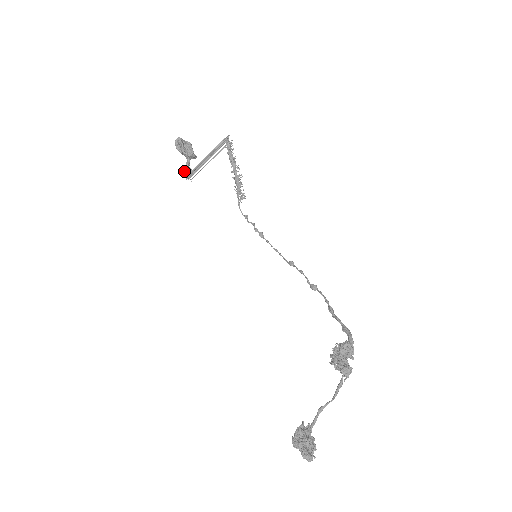
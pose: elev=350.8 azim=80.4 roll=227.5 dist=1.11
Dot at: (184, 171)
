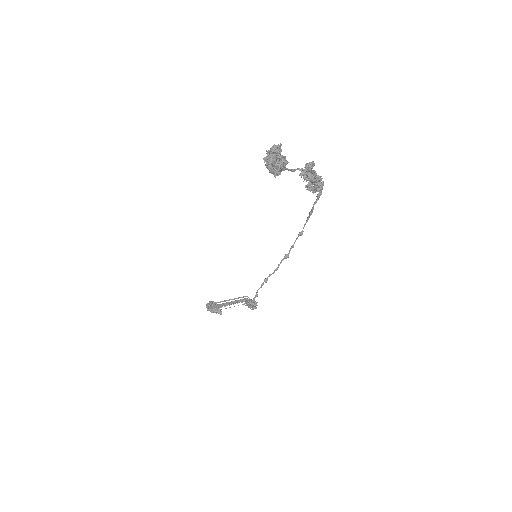
Dot at: occluded
